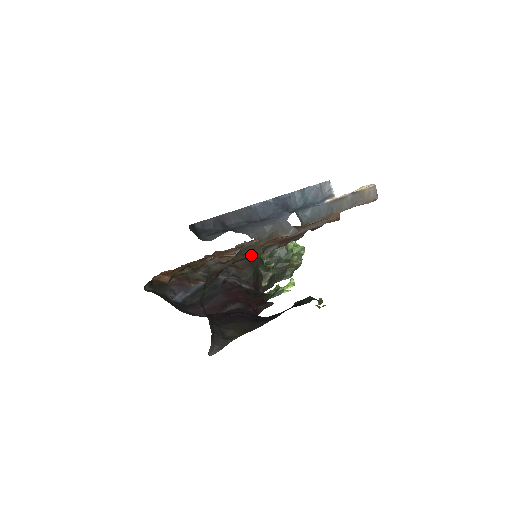
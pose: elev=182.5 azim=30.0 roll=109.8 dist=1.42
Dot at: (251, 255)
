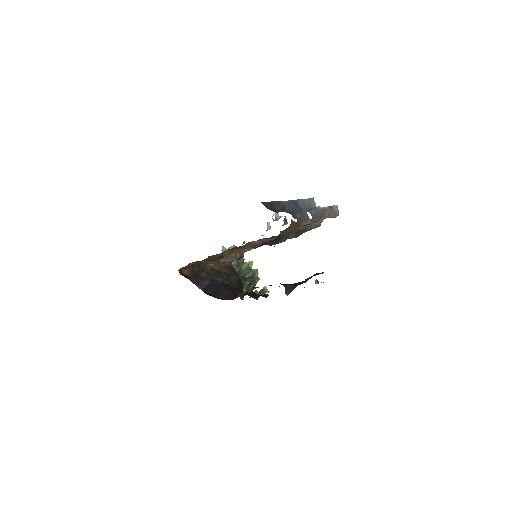
Dot at: (286, 235)
